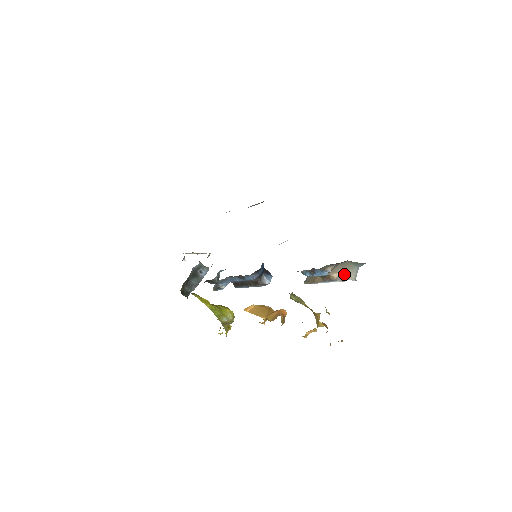
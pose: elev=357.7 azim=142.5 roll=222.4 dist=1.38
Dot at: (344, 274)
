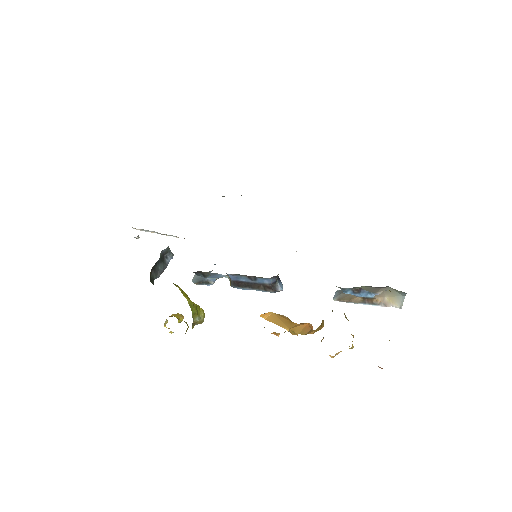
Dot at: (388, 300)
